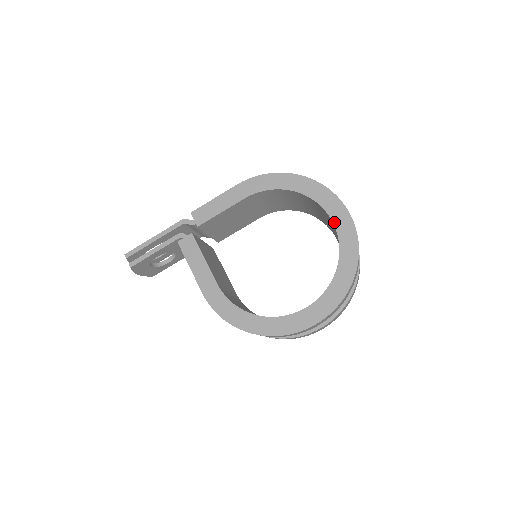
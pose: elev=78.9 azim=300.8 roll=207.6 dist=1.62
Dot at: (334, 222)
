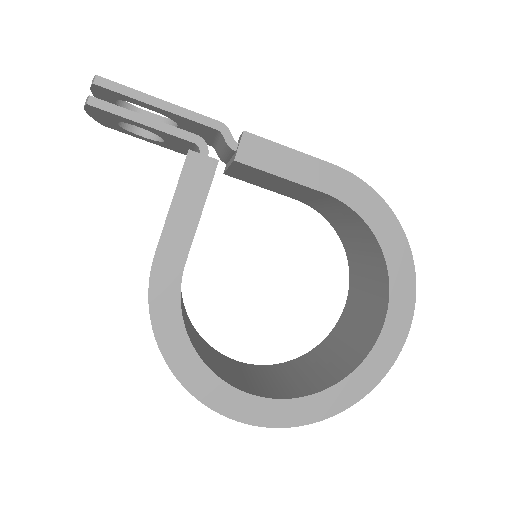
Dot at: (382, 333)
